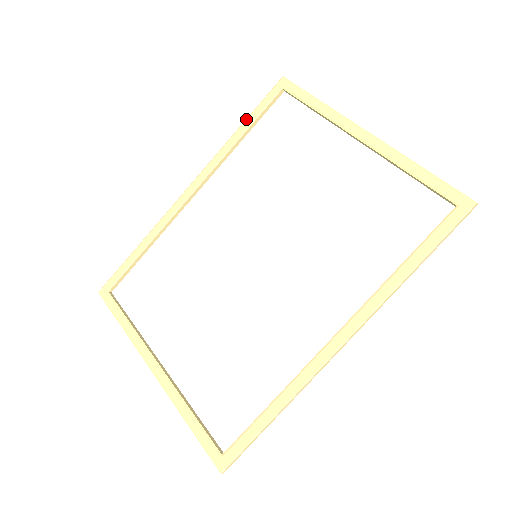
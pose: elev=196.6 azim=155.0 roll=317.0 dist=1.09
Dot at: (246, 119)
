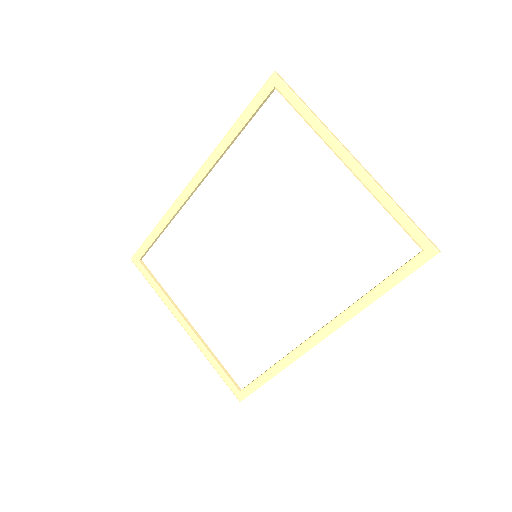
Dot at: (240, 117)
